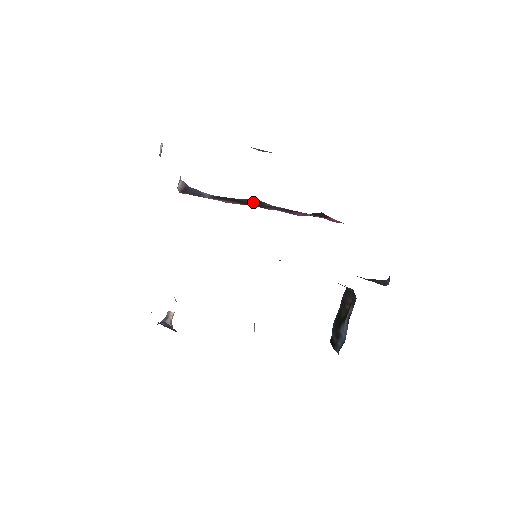
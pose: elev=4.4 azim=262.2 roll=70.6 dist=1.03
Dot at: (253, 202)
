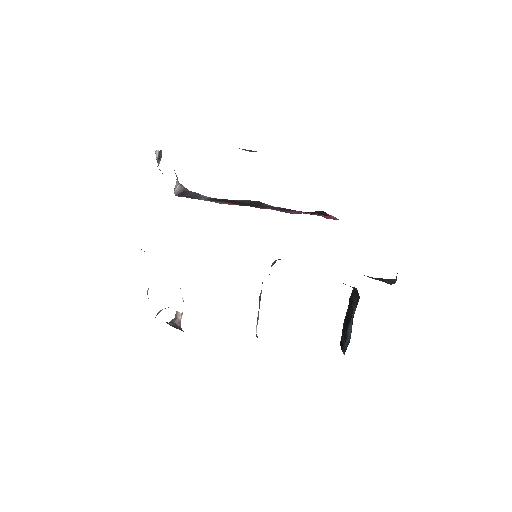
Dot at: (251, 203)
